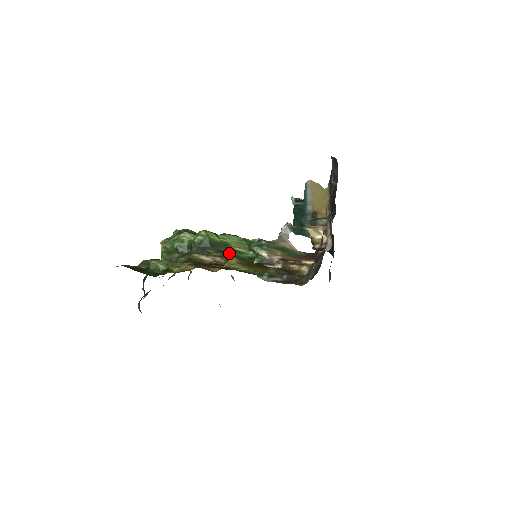
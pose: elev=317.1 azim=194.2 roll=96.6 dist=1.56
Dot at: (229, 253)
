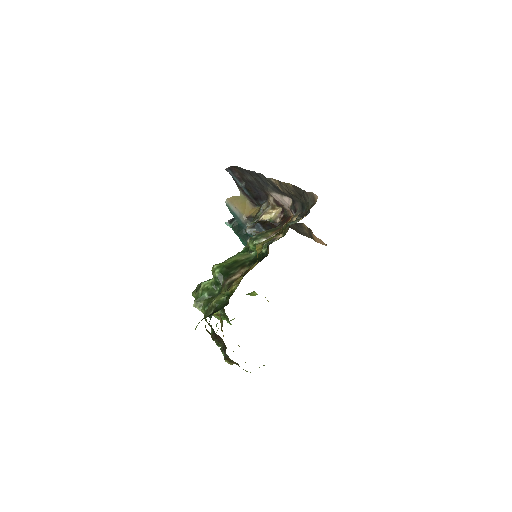
Dot at: (243, 264)
